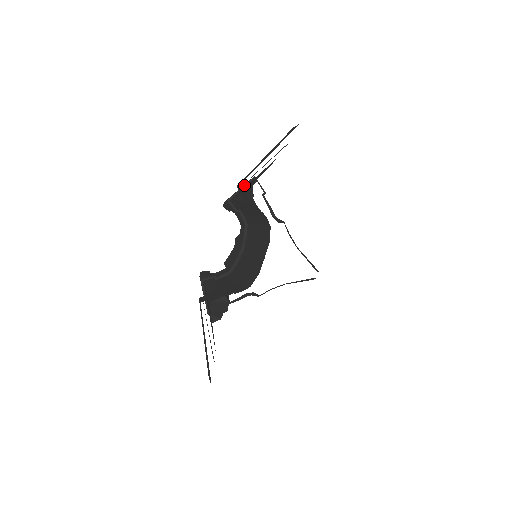
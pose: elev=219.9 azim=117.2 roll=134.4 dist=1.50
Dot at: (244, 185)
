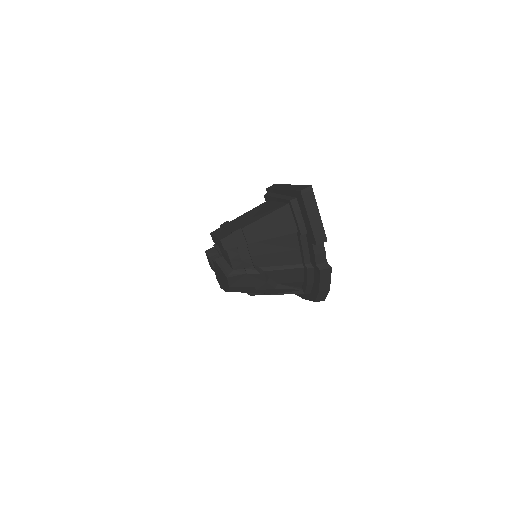
Dot at: occluded
